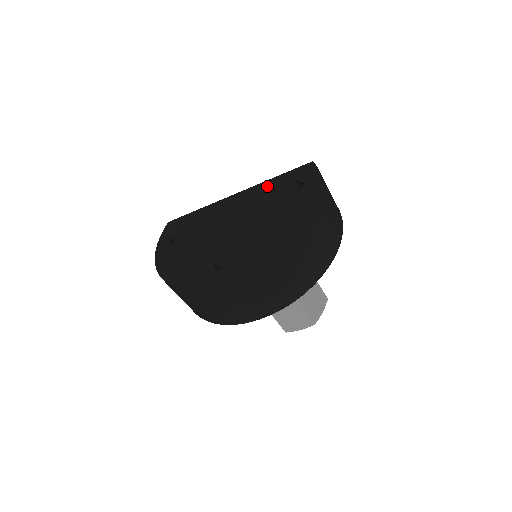
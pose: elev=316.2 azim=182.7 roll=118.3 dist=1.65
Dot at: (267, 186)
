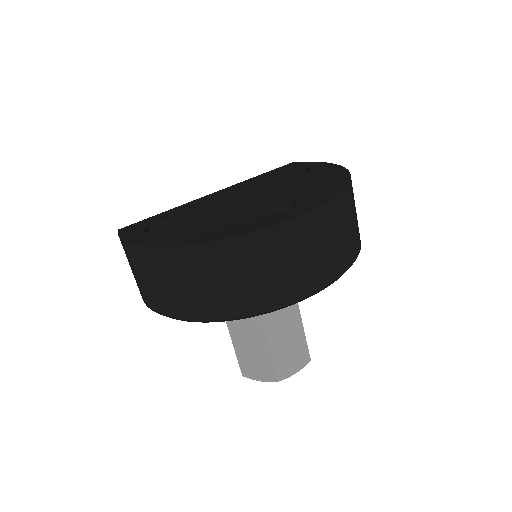
Dot at: (256, 179)
